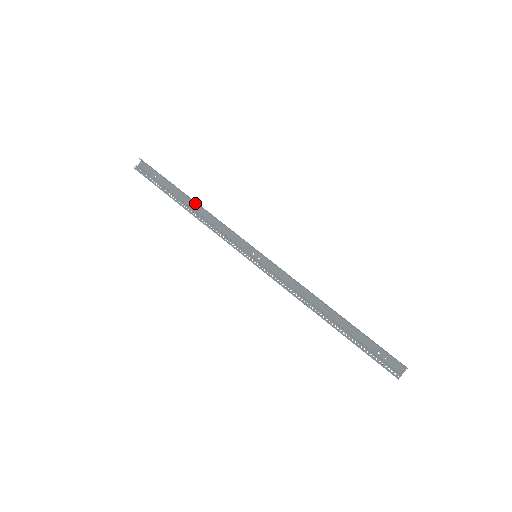
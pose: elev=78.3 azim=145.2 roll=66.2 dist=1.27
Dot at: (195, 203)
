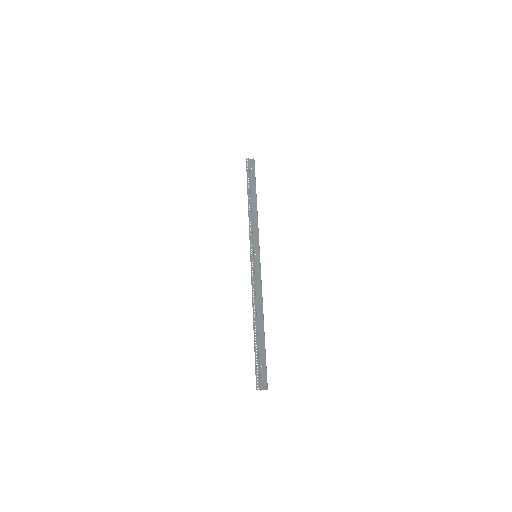
Dot at: occluded
